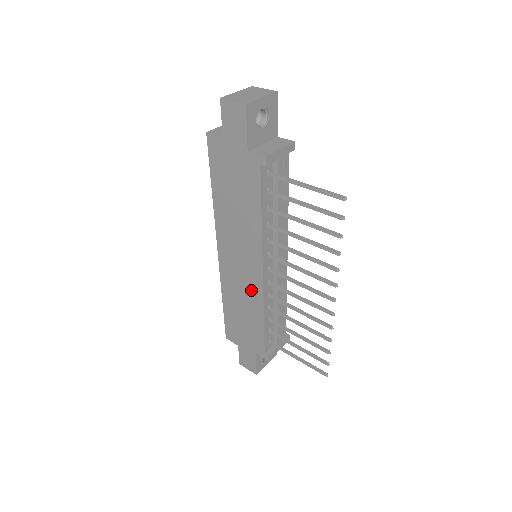
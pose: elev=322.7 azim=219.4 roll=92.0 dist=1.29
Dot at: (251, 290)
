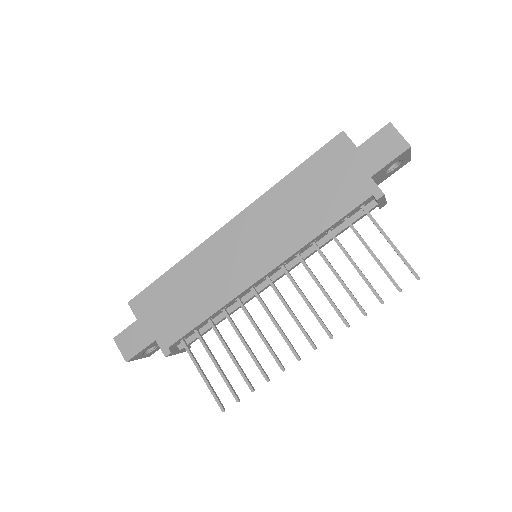
Dot at: (229, 280)
